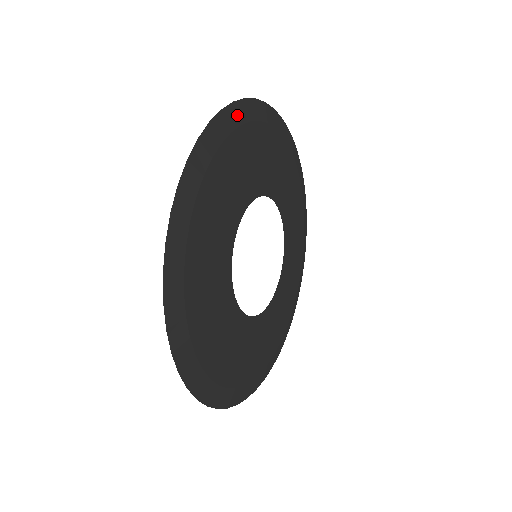
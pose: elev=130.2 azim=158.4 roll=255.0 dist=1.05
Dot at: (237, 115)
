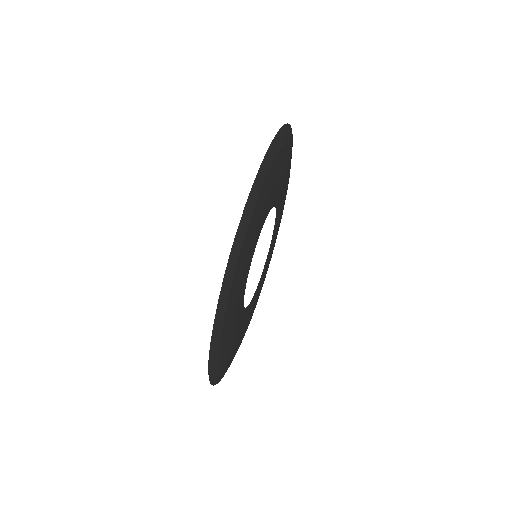
Dot at: occluded
